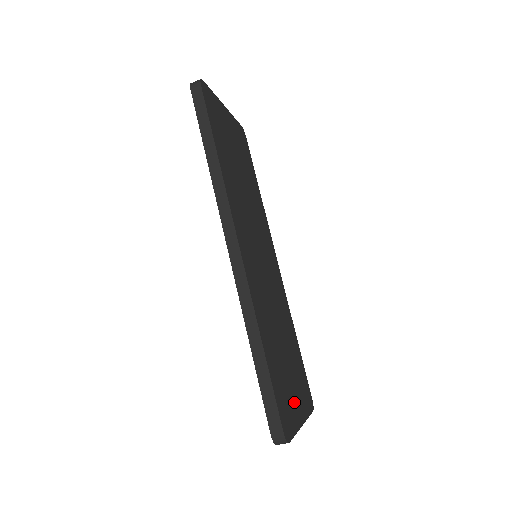
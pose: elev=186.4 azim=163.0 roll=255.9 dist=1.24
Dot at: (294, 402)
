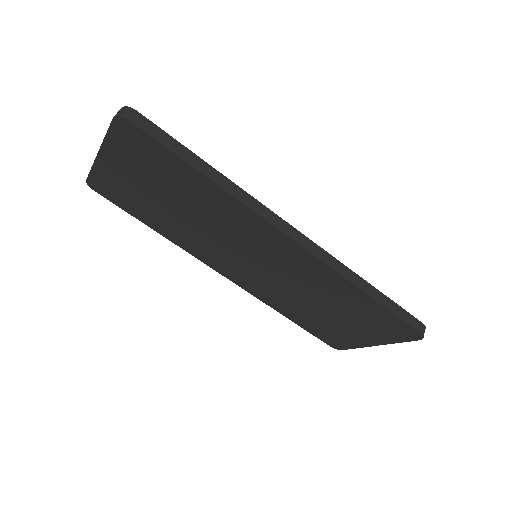
Dot at: occluded
